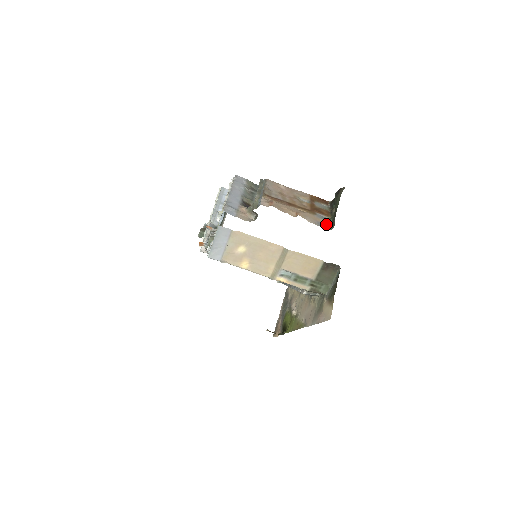
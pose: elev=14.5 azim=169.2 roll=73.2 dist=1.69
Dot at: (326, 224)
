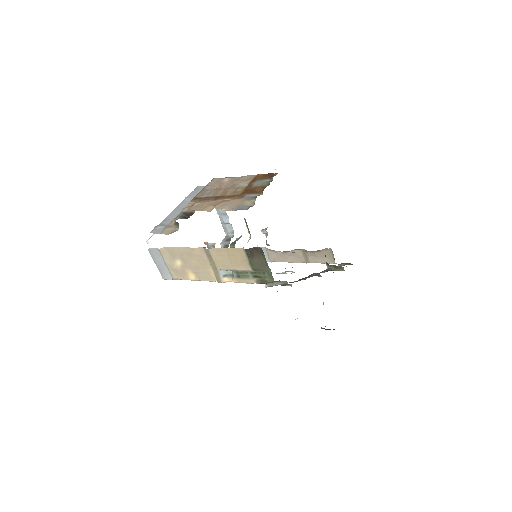
Dot at: (248, 205)
